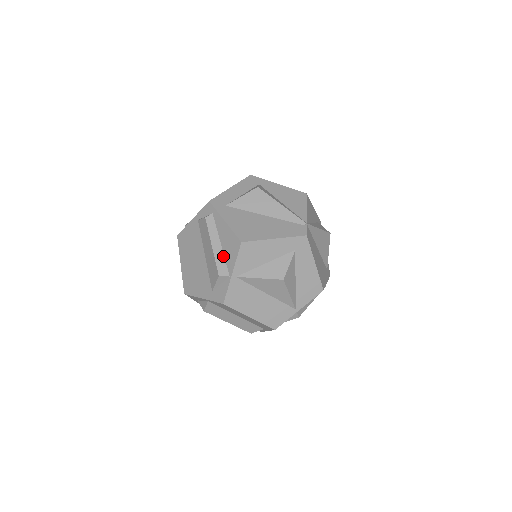
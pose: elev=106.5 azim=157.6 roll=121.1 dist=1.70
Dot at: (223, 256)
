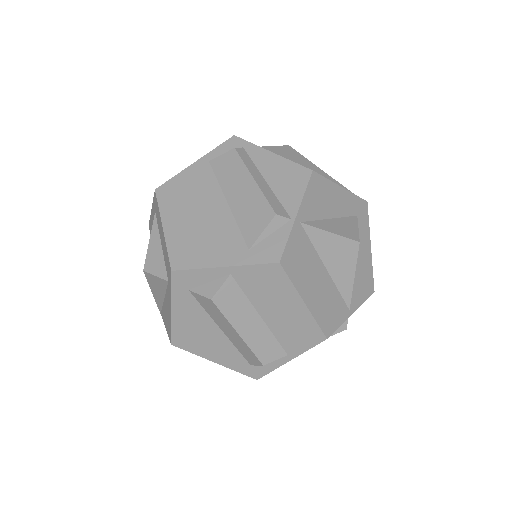
Dot at: (274, 194)
